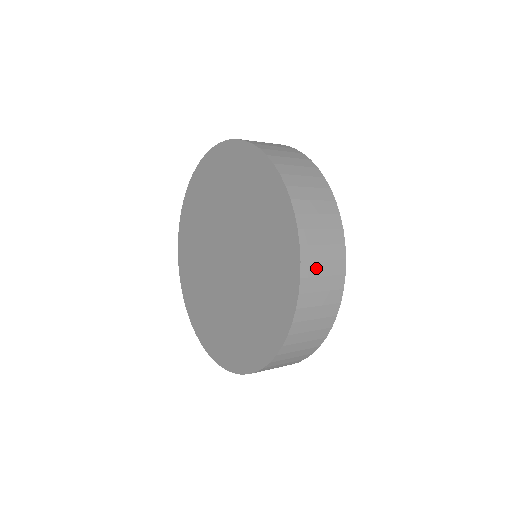
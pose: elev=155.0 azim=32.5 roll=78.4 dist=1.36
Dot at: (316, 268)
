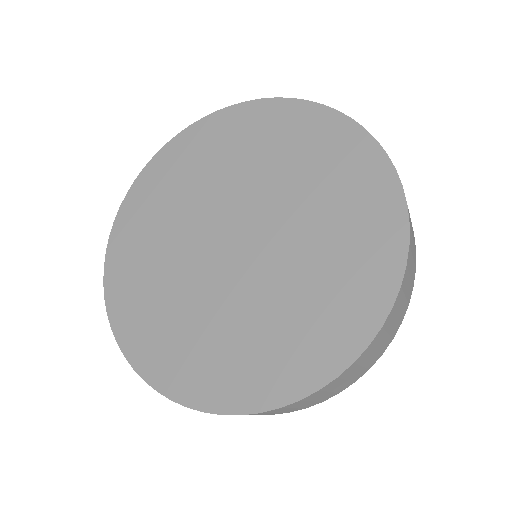
Dot at: occluded
